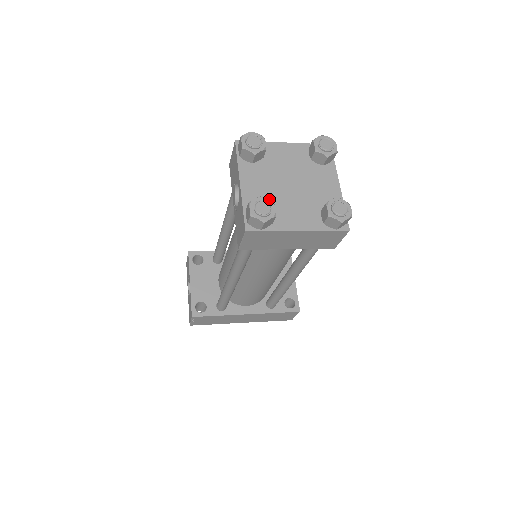
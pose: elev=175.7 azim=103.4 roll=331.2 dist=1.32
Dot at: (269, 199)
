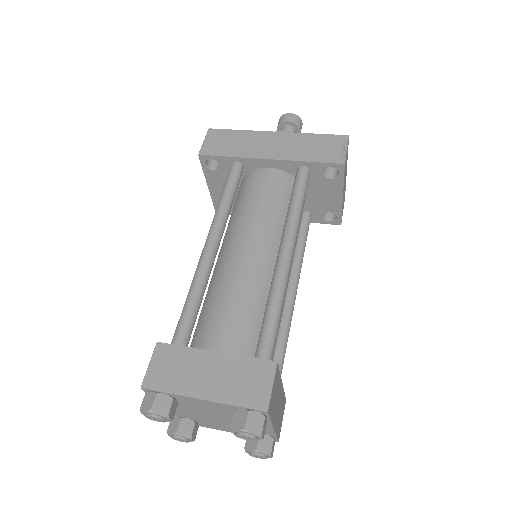
Dot at: (193, 417)
